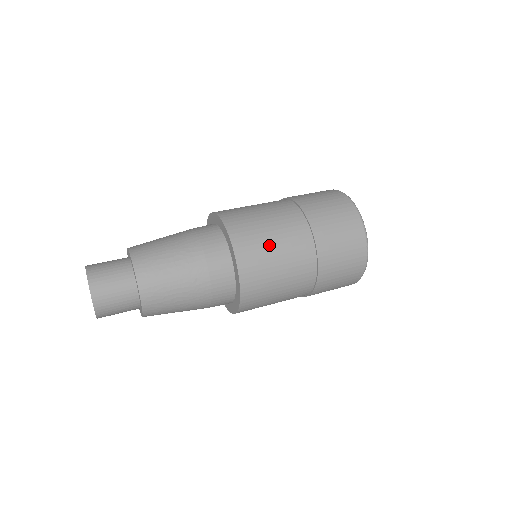
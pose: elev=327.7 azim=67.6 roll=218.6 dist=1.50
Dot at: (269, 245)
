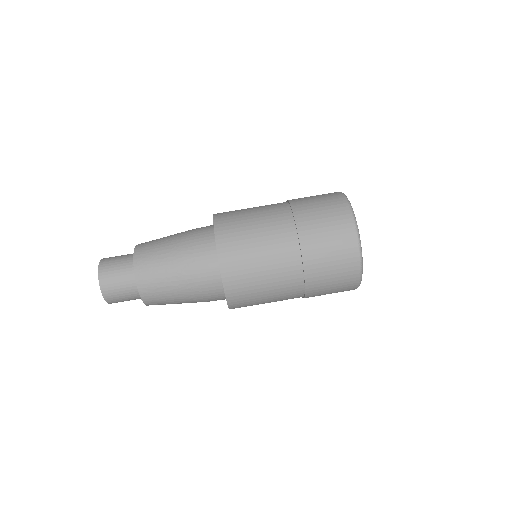
Dot at: (258, 280)
